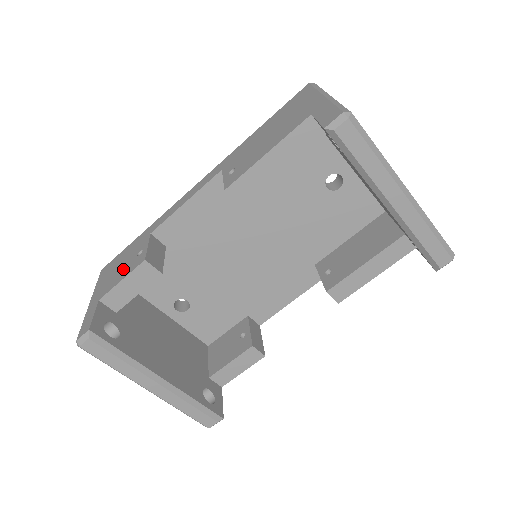
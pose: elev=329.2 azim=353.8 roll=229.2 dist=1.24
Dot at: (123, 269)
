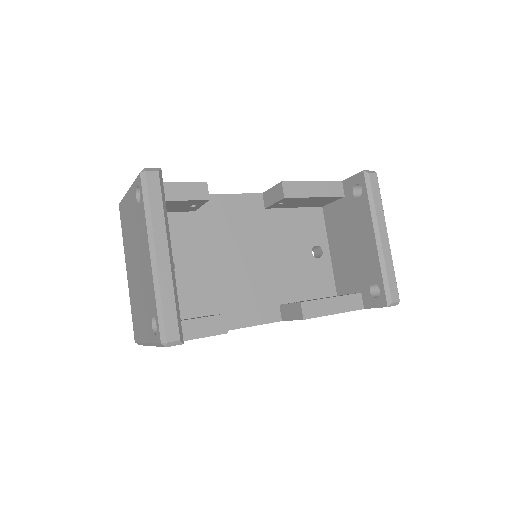
Dot at: occluded
